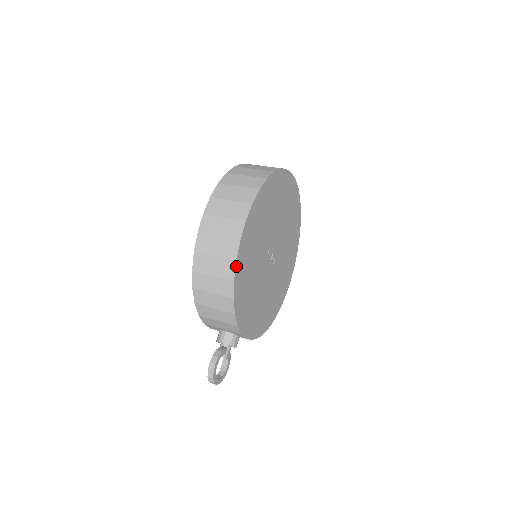
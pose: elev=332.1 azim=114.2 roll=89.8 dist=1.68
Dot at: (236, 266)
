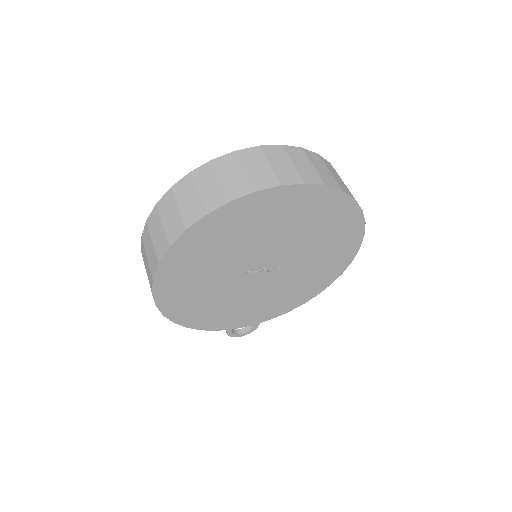
Dot at: (168, 316)
